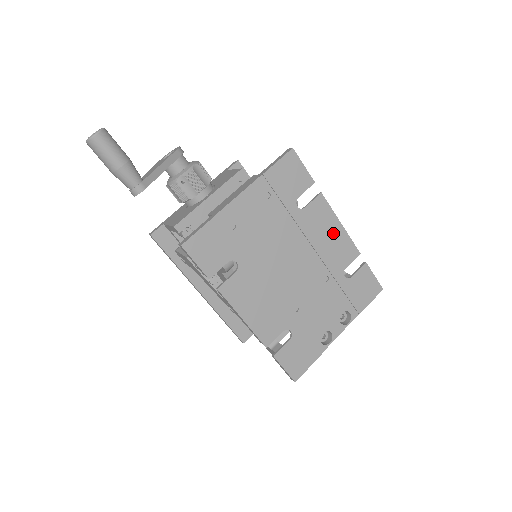
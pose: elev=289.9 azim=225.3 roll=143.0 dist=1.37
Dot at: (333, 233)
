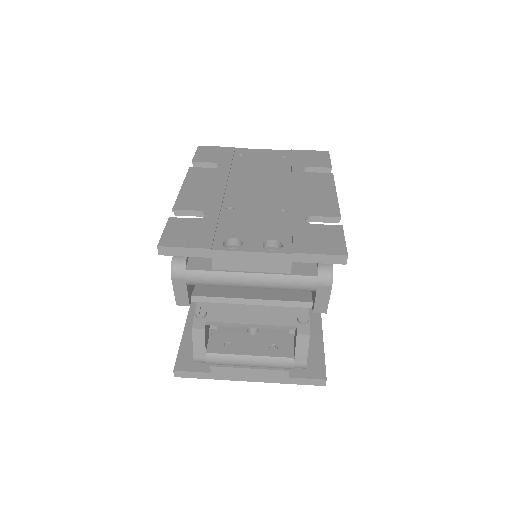
Dot at: (322, 193)
